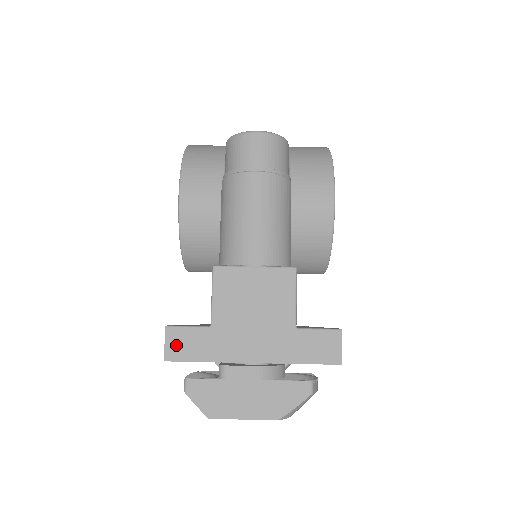
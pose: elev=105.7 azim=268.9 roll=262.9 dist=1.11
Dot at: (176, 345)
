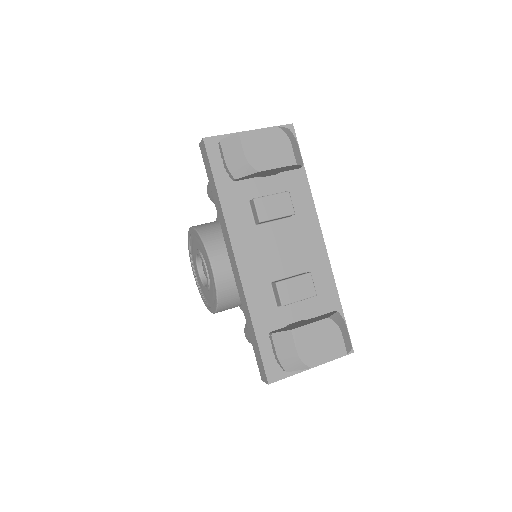
Dot at: occluded
